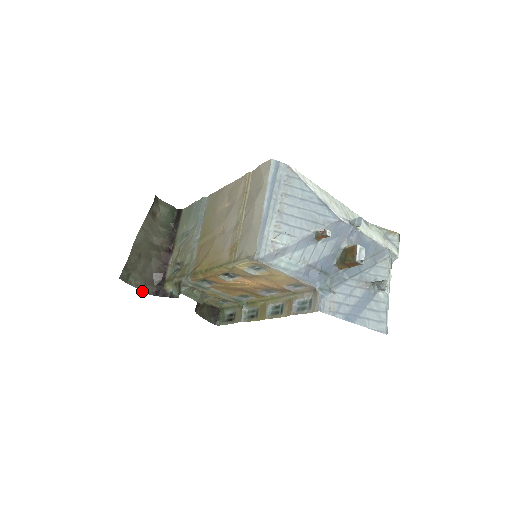
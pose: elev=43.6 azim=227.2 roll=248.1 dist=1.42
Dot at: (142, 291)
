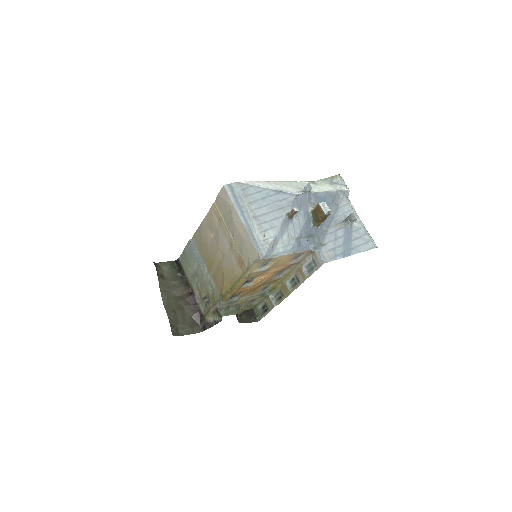
Dot at: occluded
